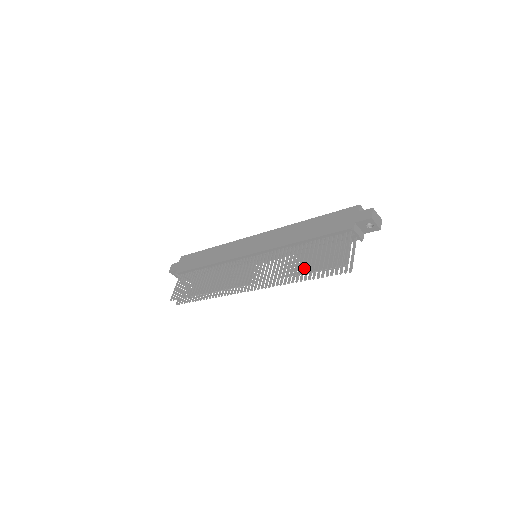
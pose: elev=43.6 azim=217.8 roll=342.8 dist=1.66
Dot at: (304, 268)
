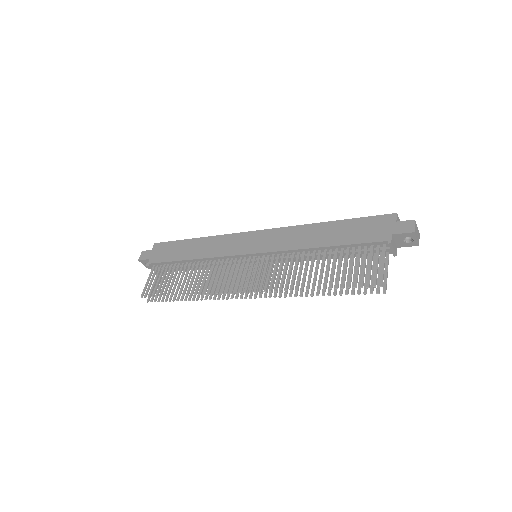
Dot at: (325, 281)
